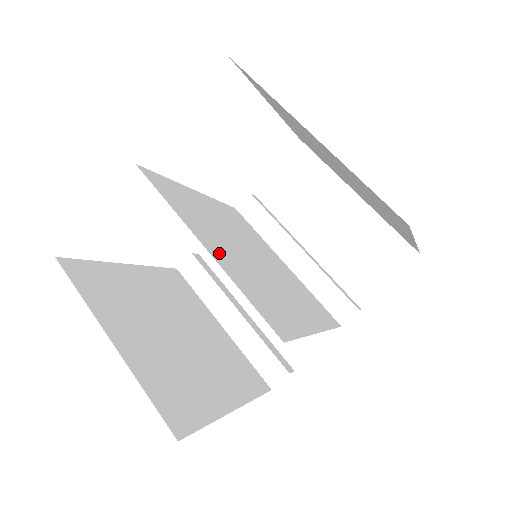
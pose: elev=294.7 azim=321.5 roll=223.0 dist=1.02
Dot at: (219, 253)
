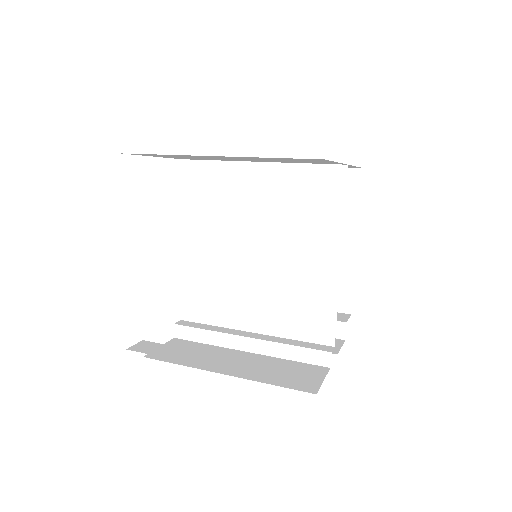
Dot at: (264, 180)
